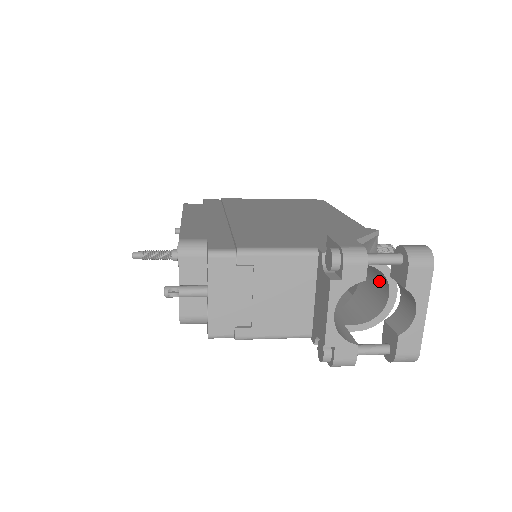
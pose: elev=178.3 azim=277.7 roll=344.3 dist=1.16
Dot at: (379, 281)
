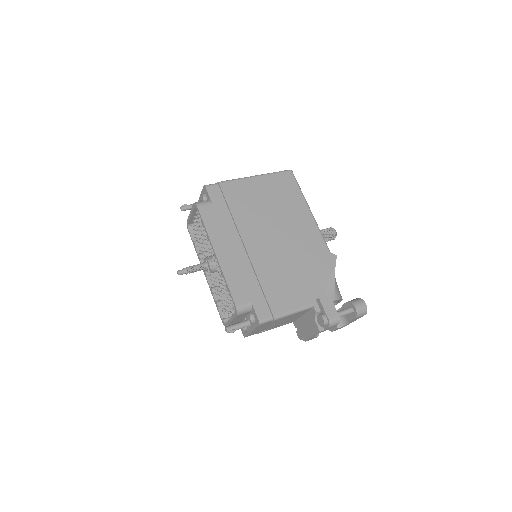
Dot at: occluded
